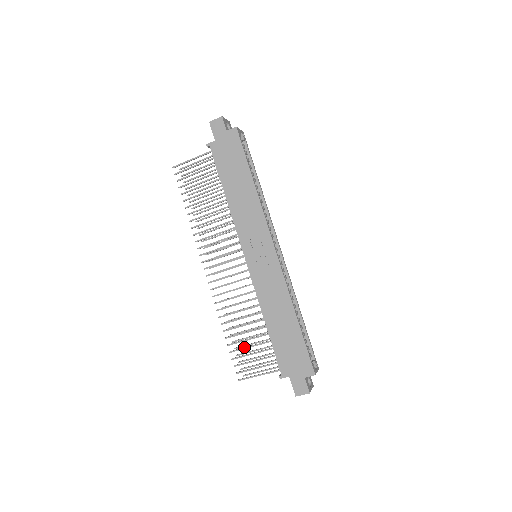
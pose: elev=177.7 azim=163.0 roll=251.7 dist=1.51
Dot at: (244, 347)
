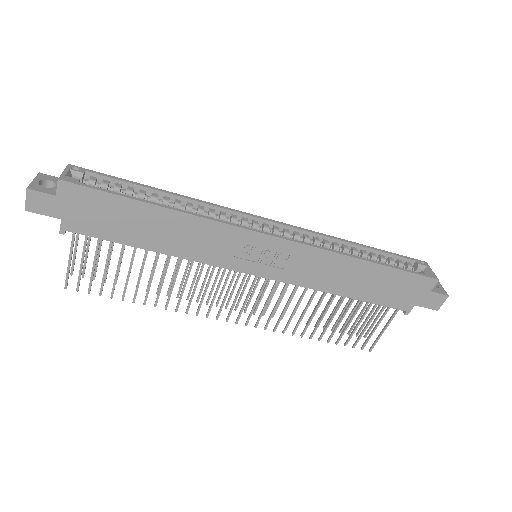
Dot at: (344, 329)
